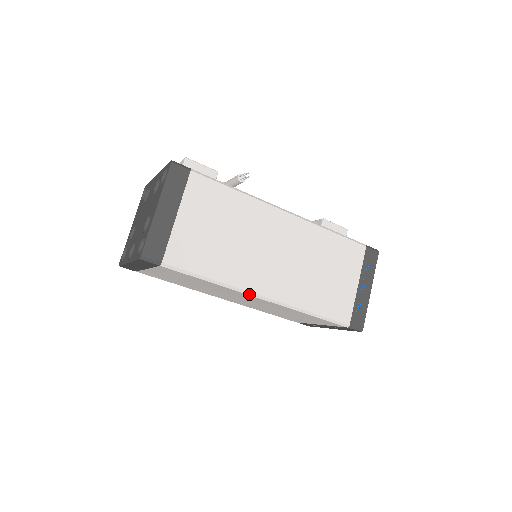
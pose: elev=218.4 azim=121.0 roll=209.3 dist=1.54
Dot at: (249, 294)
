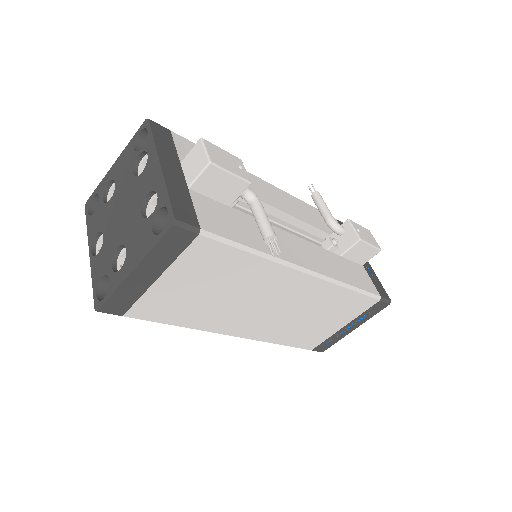
Dot at: (218, 333)
